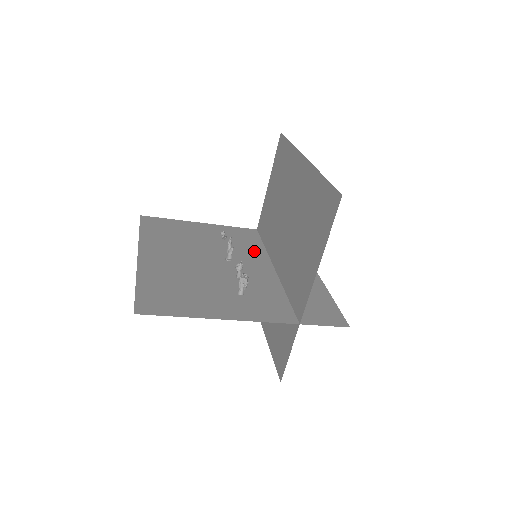
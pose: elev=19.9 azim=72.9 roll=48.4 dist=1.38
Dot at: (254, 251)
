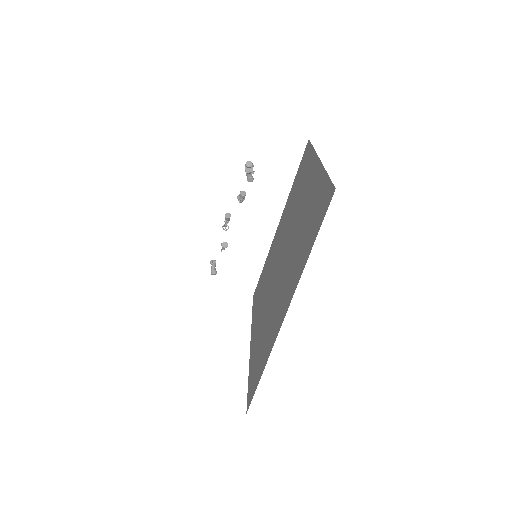
Dot at: occluded
